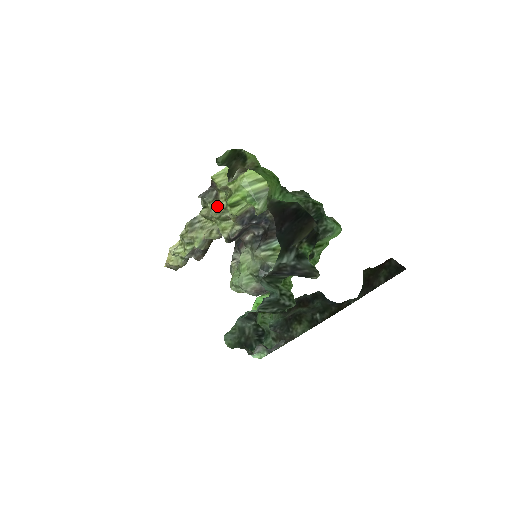
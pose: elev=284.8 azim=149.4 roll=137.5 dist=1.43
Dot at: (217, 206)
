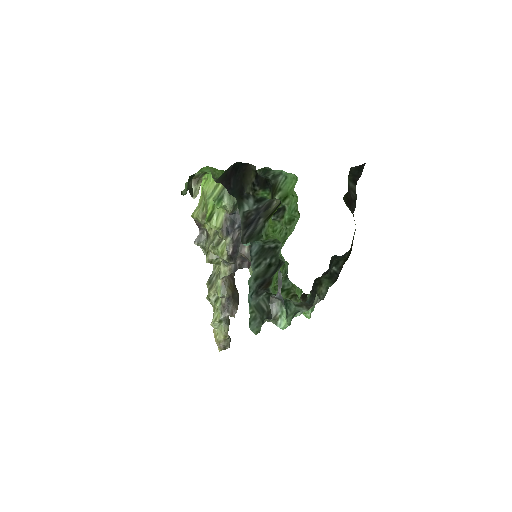
Dot at: (210, 240)
